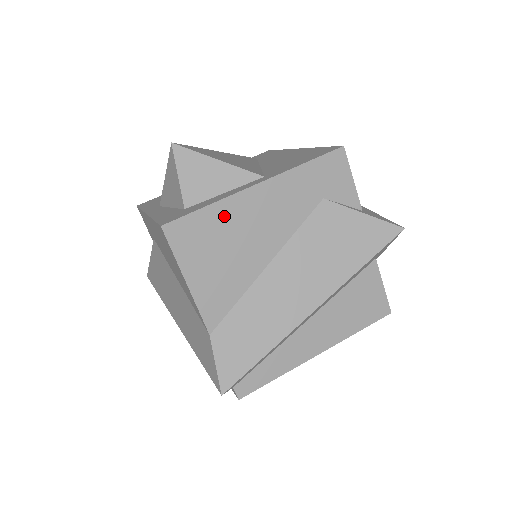
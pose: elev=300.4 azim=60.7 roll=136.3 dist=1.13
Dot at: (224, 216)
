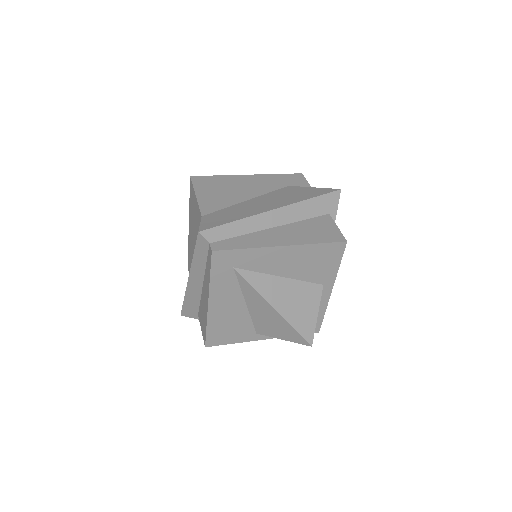
Dot at: (226, 180)
